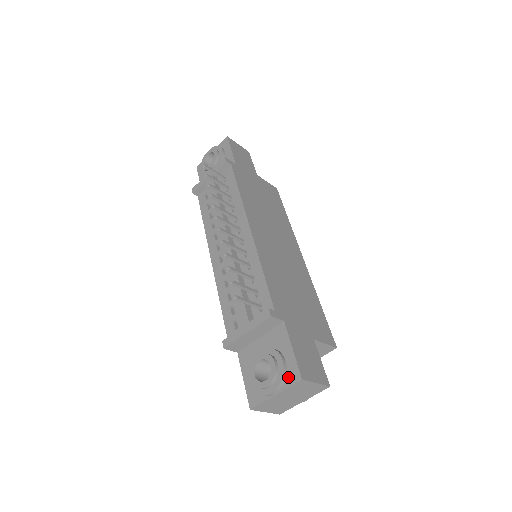
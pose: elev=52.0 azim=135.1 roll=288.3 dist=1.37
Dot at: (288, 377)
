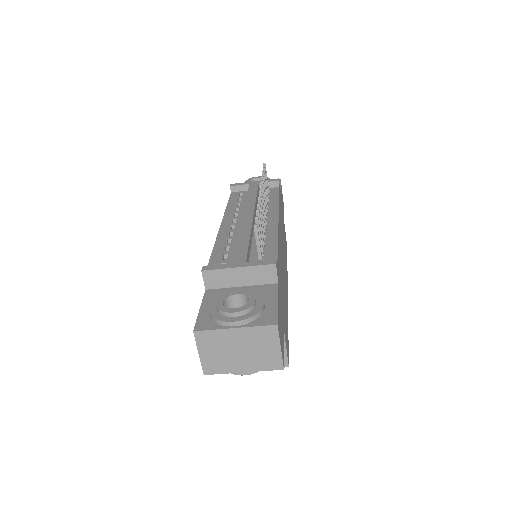
Dot at: (261, 319)
